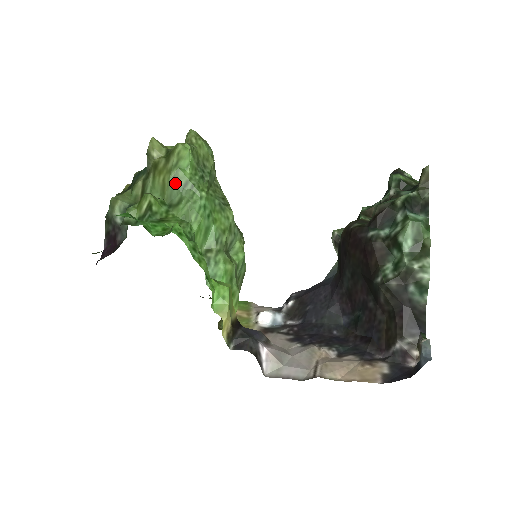
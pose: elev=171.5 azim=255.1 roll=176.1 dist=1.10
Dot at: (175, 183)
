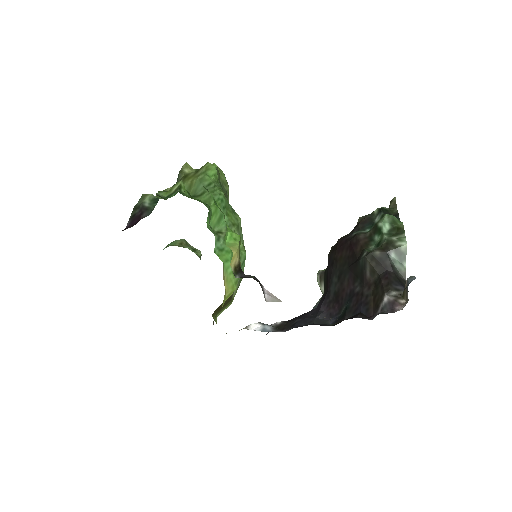
Dot at: (201, 182)
